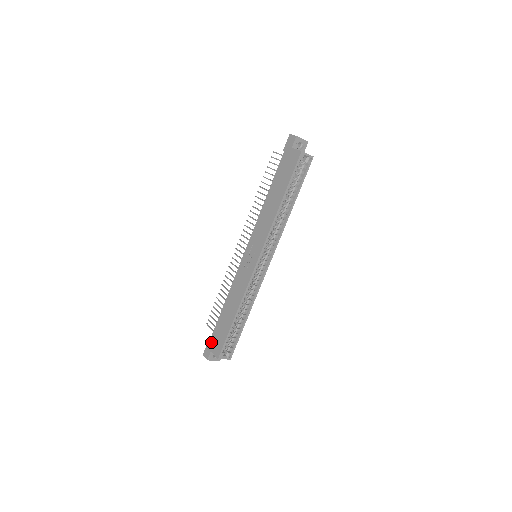
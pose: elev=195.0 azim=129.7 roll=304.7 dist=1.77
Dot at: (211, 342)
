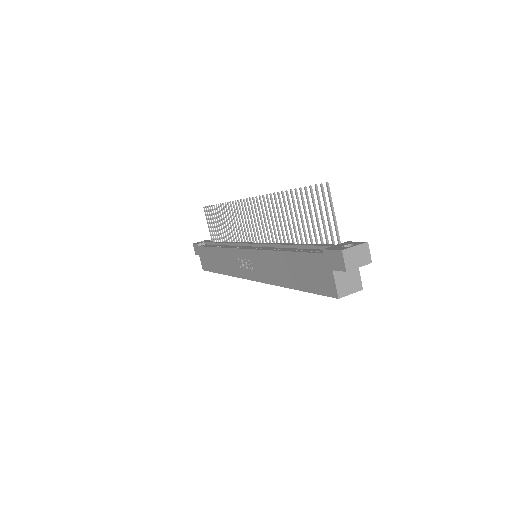
Dot at: (200, 250)
